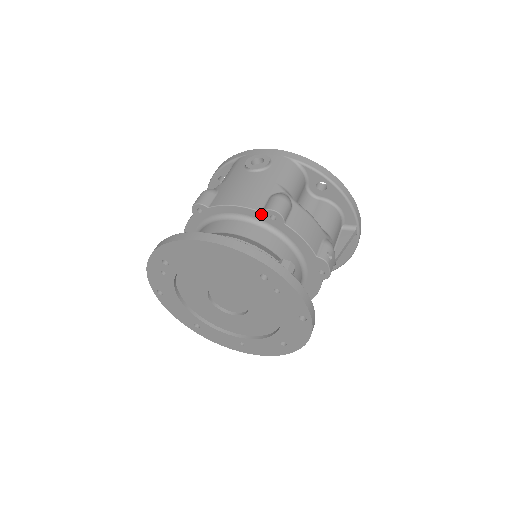
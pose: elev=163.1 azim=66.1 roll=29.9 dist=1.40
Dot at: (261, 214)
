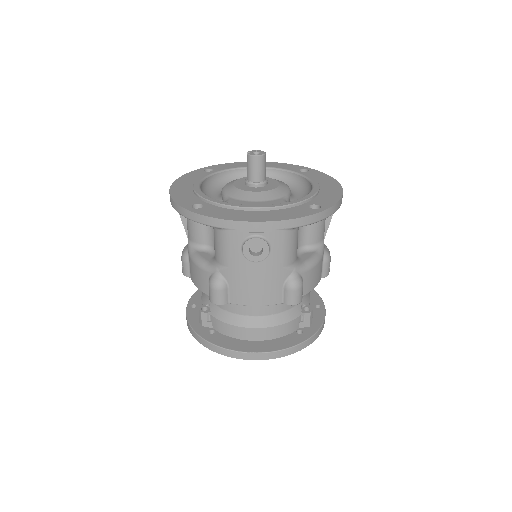
Dot at: (282, 302)
